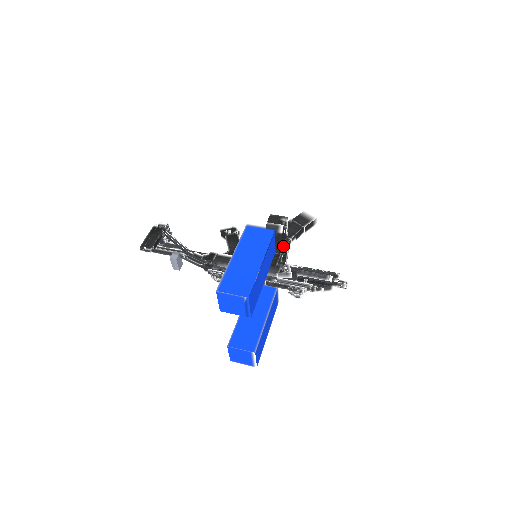
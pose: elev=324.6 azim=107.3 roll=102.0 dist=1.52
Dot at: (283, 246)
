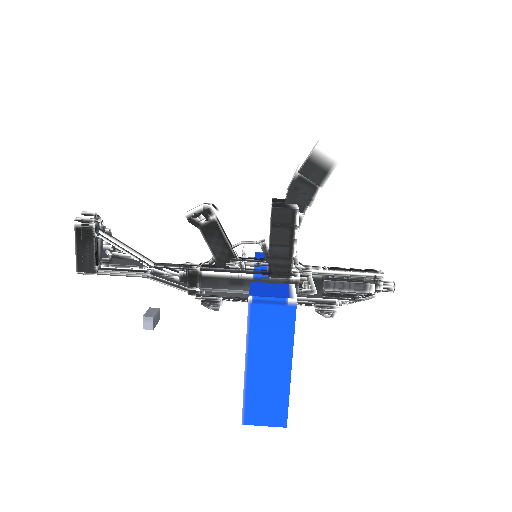
Dot at: occluded
